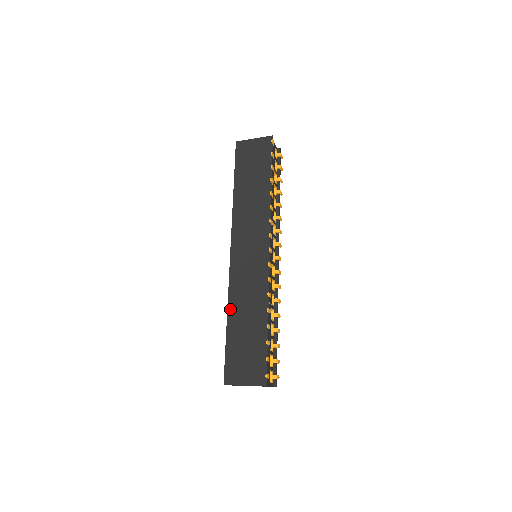
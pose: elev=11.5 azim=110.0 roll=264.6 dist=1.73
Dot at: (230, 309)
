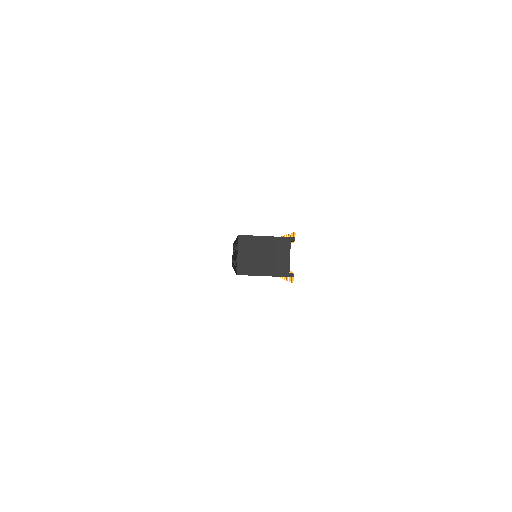
Dot at: occluded
